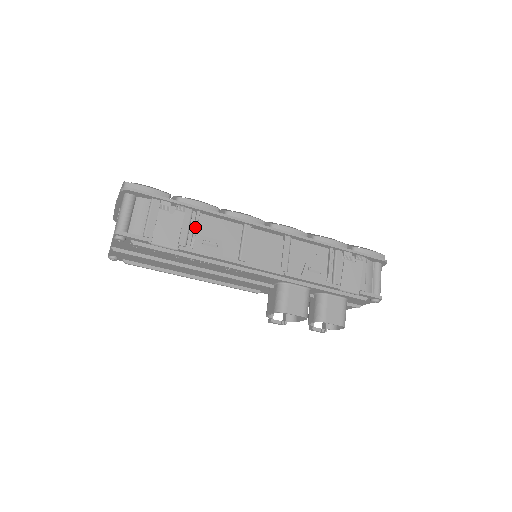
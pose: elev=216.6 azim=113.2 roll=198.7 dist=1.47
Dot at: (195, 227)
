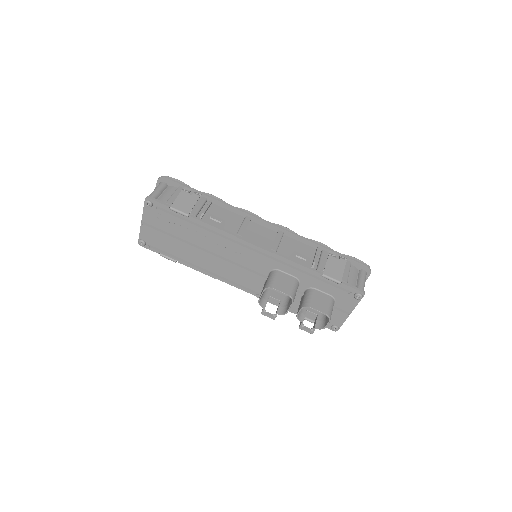
Dot at: (206, 207)
